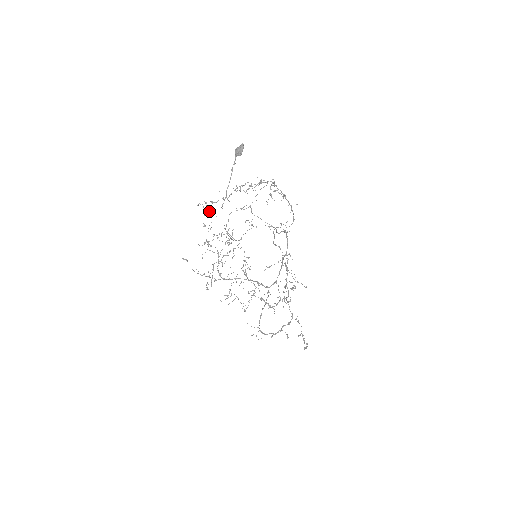
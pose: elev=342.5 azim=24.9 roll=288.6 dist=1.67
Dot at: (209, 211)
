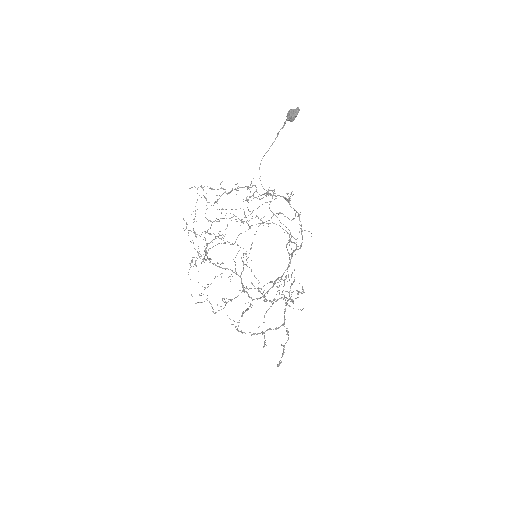
Dot at: (205, 197)
